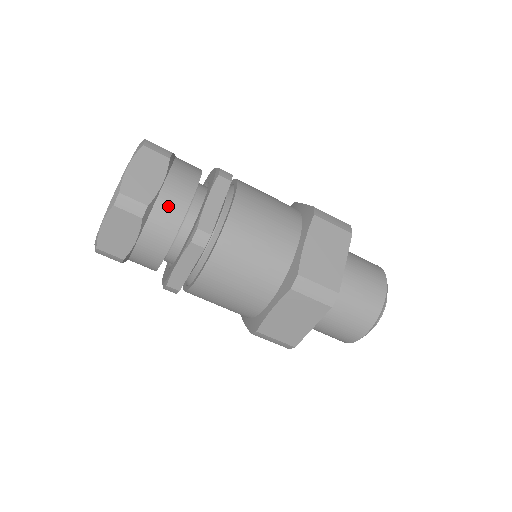
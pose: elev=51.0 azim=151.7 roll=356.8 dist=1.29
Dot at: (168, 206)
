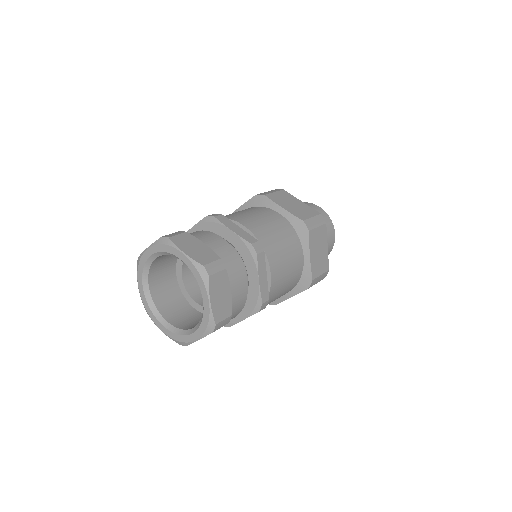
Dot at: (223, 252)
